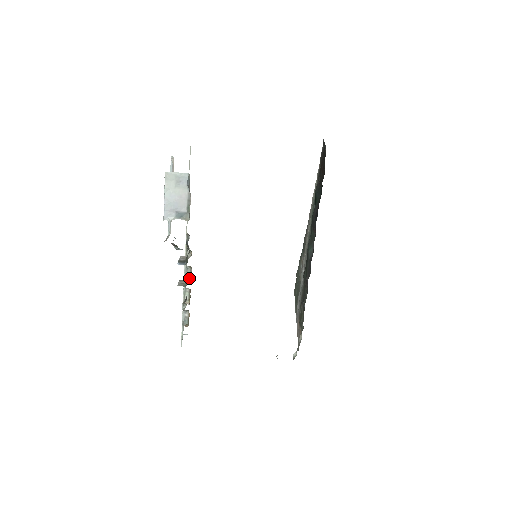
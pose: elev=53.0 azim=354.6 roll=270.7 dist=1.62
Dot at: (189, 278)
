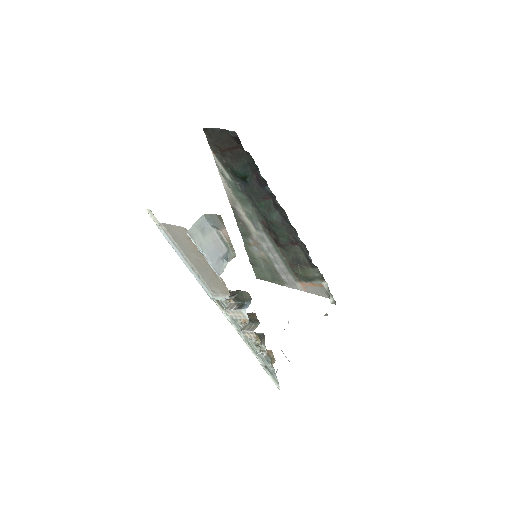
Dot at: (243, 322)
